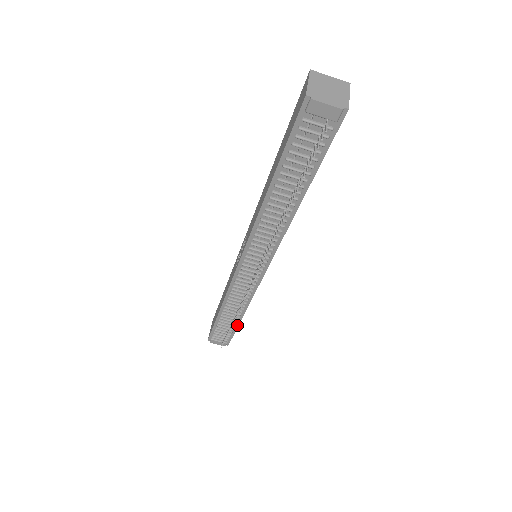
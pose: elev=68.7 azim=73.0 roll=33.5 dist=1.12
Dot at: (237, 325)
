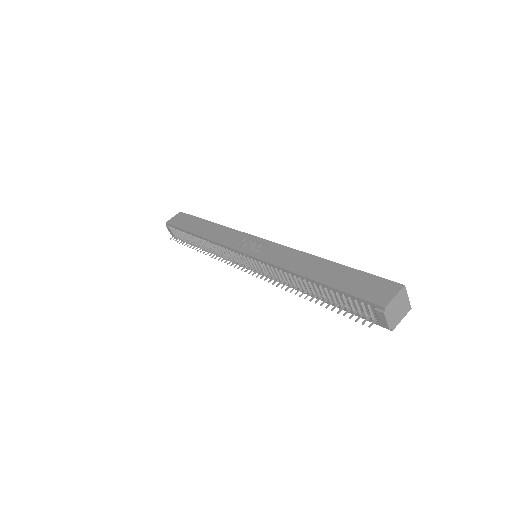
Dot at: (196, 246)
